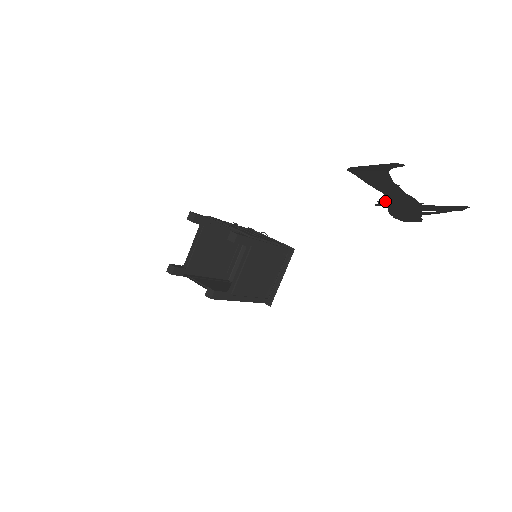
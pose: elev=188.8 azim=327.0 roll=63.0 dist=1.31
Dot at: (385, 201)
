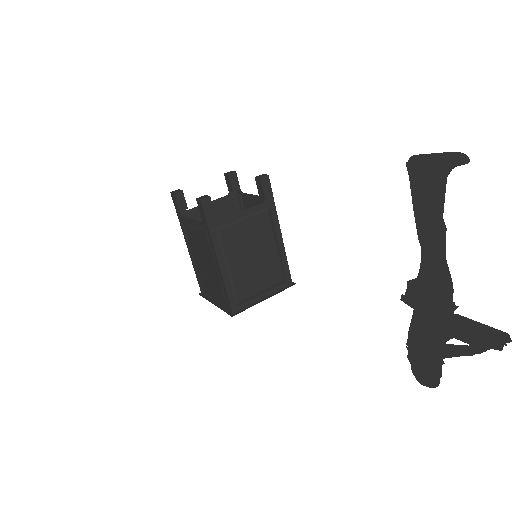
Dot at: (416, 286)
